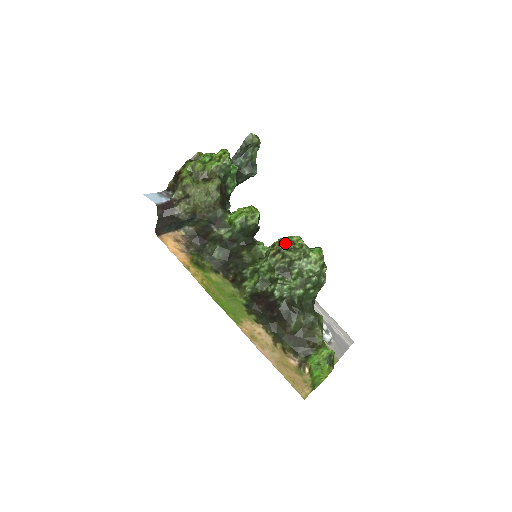
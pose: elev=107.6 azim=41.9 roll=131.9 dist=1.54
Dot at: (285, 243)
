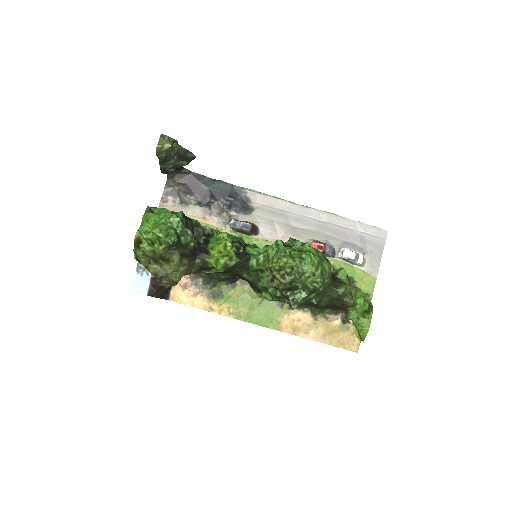
Dot at: (275, 271)
